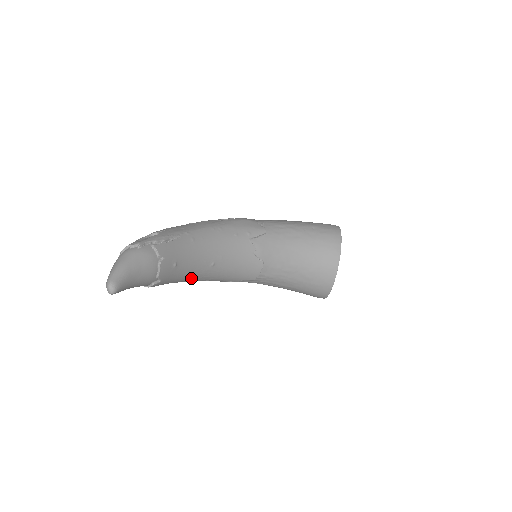
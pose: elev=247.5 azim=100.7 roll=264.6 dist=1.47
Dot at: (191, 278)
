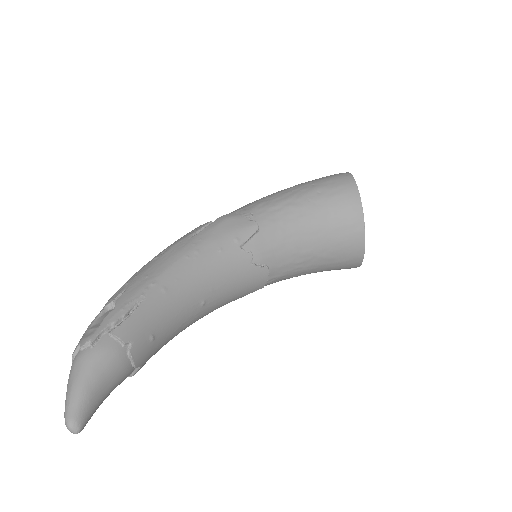
Dot at: (182, 330)
